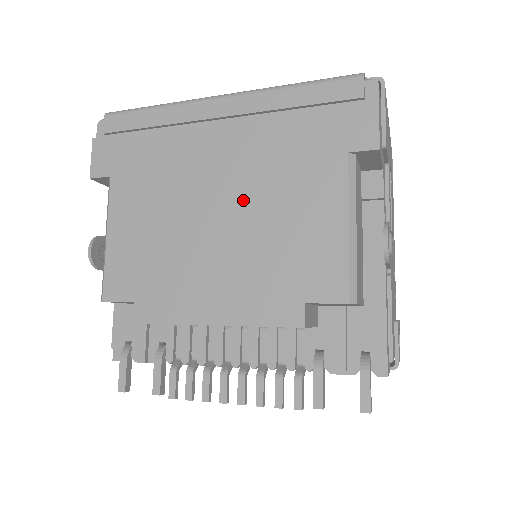
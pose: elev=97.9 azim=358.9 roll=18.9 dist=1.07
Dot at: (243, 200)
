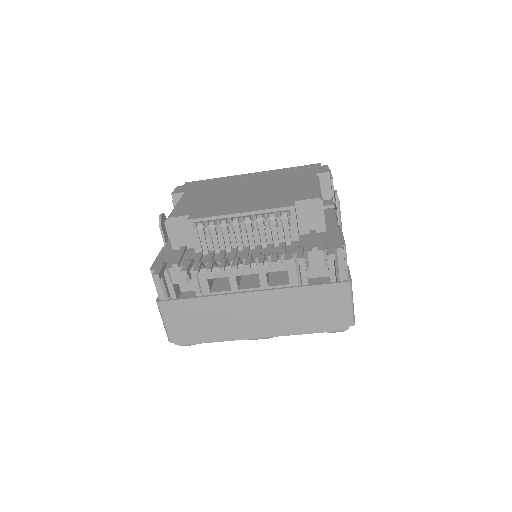
Dot at: (261, 187)
